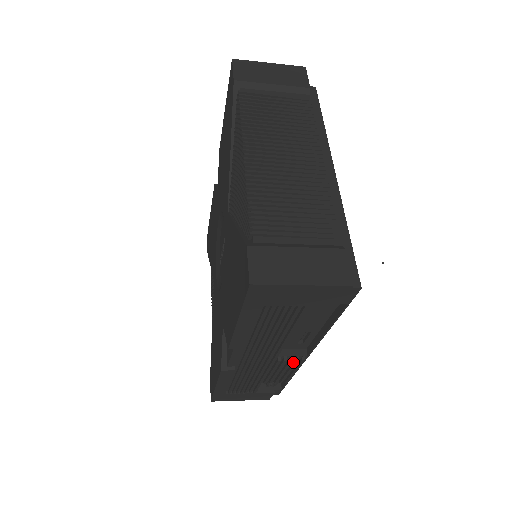
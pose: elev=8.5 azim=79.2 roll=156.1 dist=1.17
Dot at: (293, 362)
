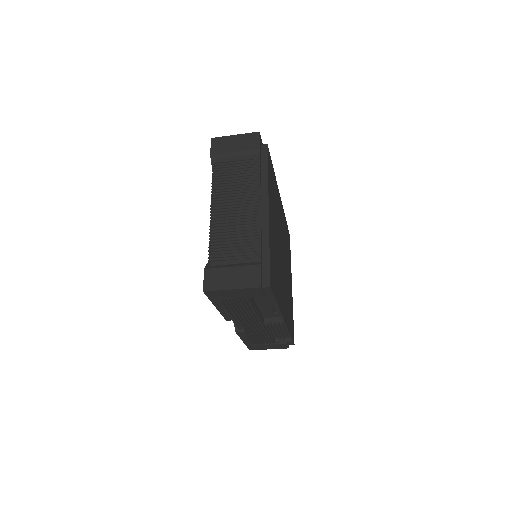
Dot at: (277, 325)
